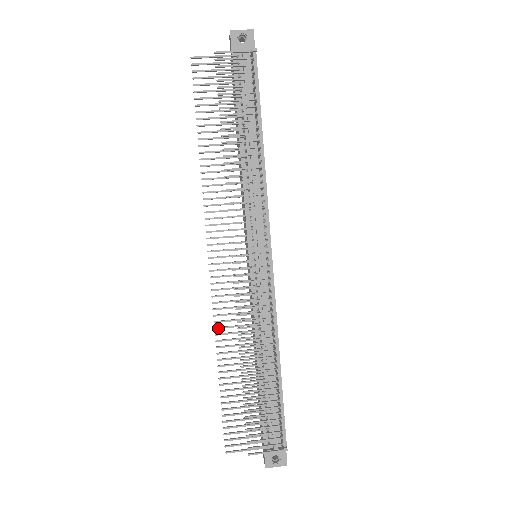
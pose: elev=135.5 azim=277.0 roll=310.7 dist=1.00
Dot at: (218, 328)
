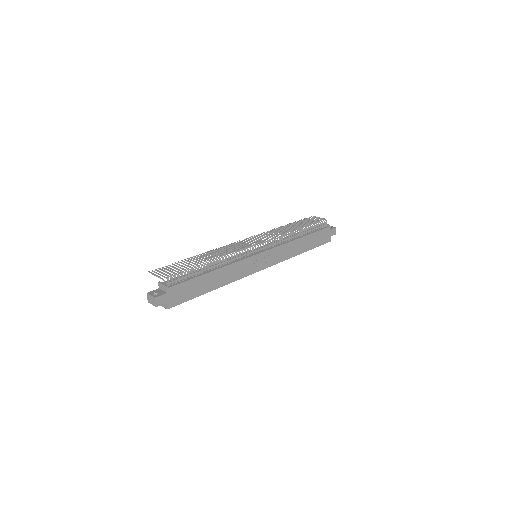
Dot at: (212, 251)
